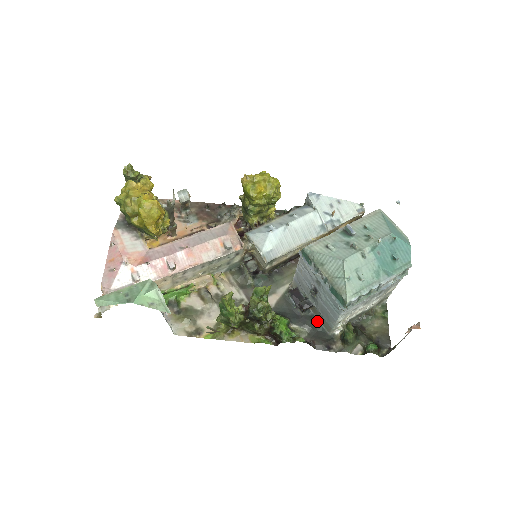
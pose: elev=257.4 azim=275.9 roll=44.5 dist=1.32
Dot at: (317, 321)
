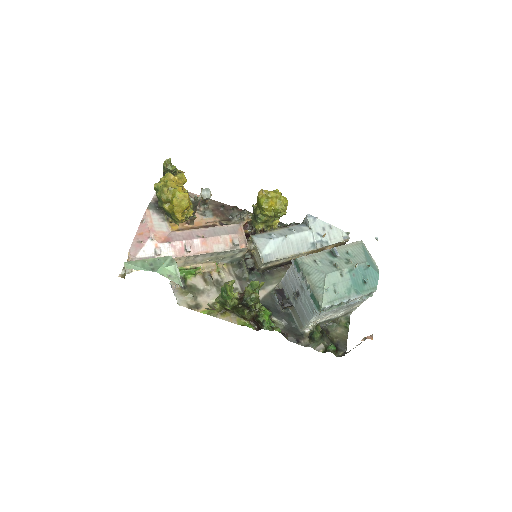
Dot at: (293, 318)
